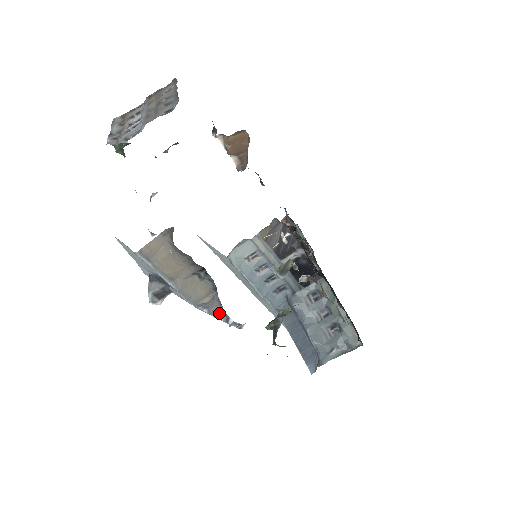
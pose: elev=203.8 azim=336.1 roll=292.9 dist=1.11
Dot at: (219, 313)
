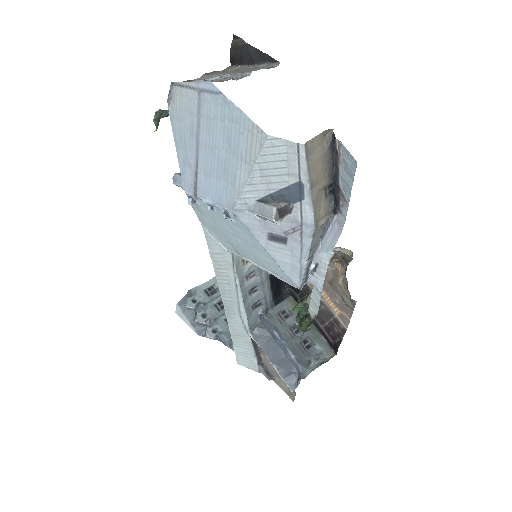
Dot at: (312, 251)
